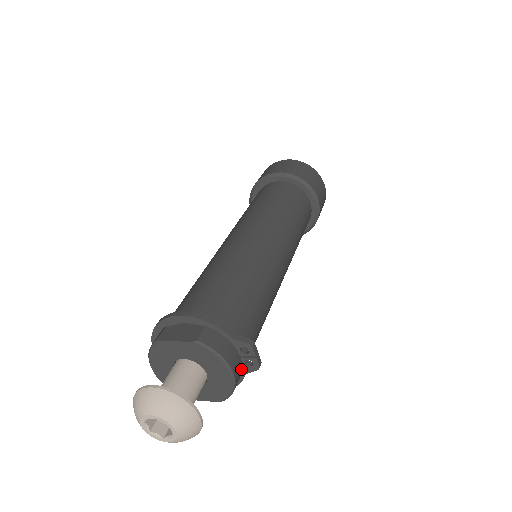
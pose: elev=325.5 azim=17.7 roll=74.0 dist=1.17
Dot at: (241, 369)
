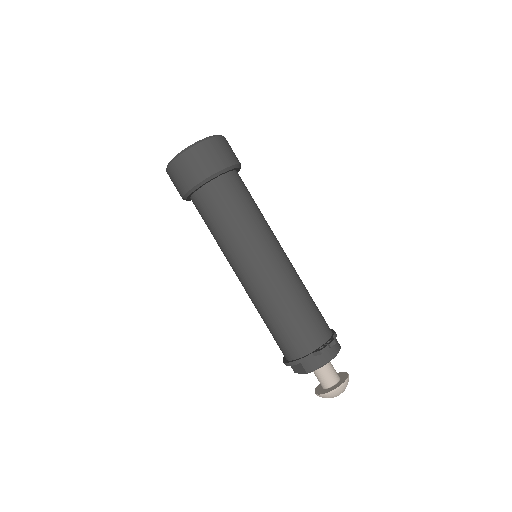
Dot at: occluded
